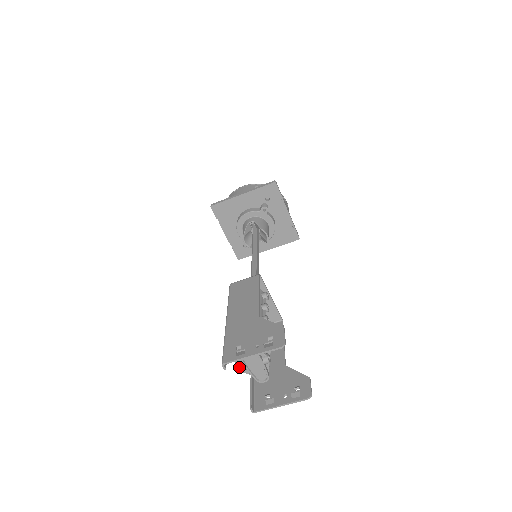
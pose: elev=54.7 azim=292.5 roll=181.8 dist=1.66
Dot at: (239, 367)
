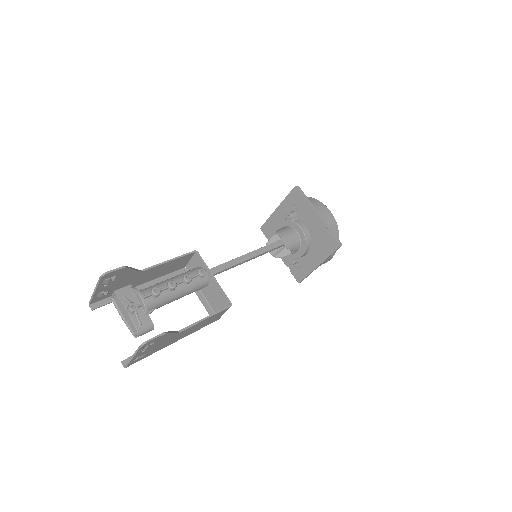
Dot at: occluded
